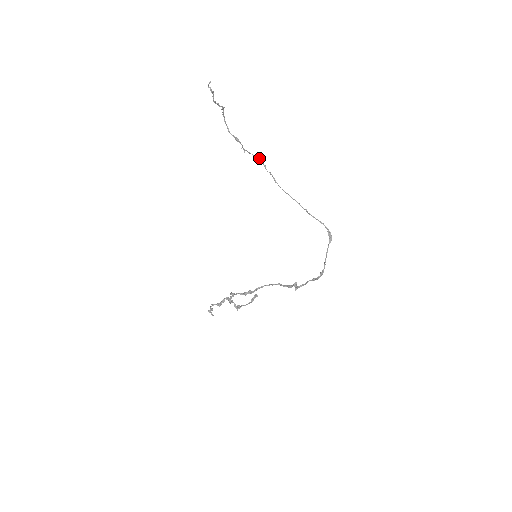
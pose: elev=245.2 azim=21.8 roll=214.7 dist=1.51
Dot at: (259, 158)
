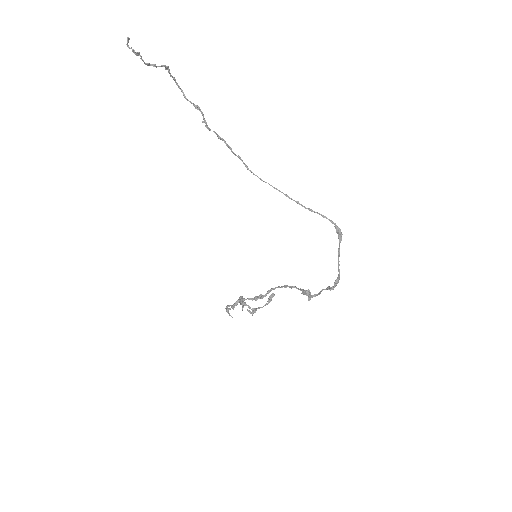
Dot at: (220, 137)
